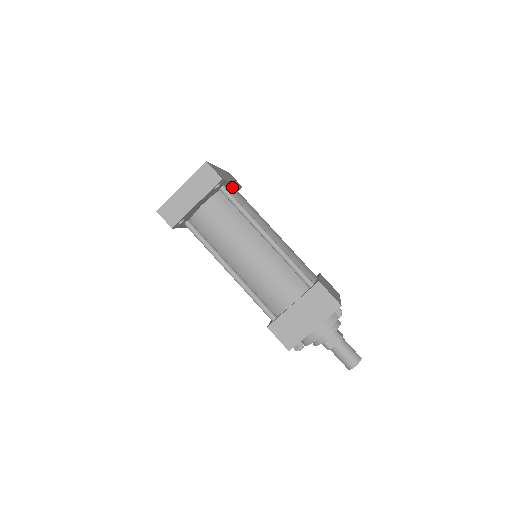
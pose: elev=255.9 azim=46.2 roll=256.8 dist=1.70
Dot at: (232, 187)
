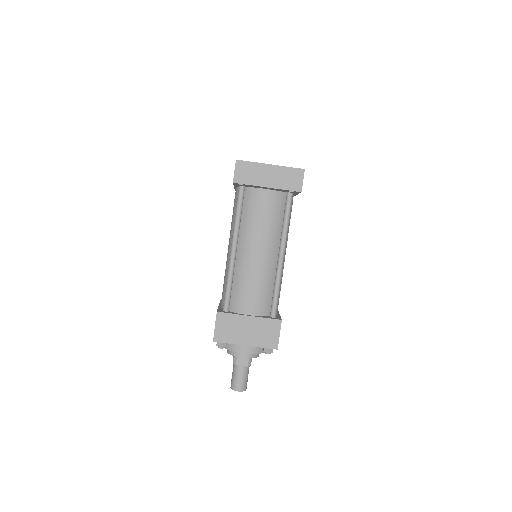
Dot at: occluded
